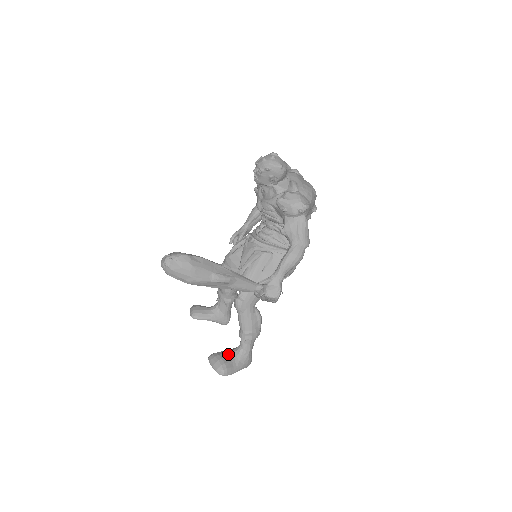
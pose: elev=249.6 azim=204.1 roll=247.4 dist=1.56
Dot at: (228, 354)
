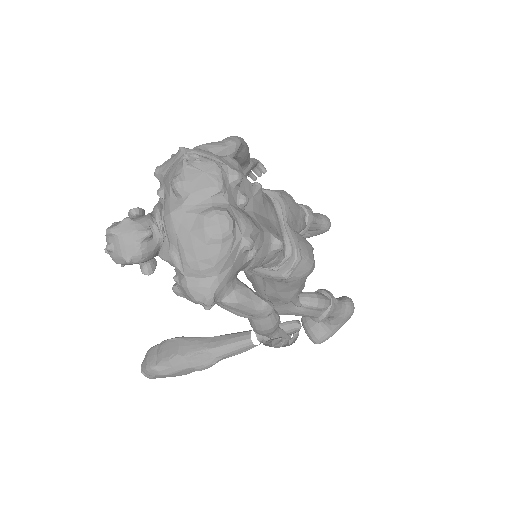
Dot at: occluded
